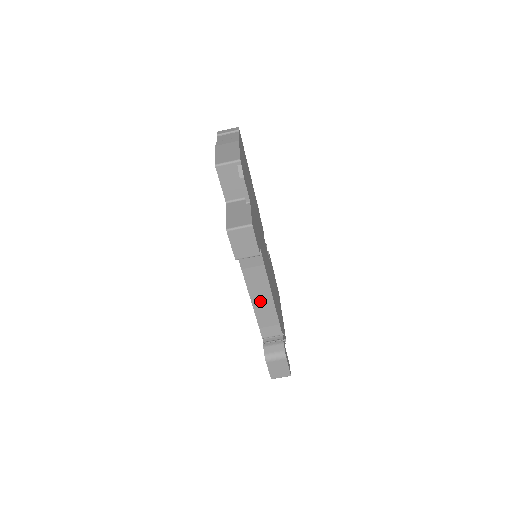
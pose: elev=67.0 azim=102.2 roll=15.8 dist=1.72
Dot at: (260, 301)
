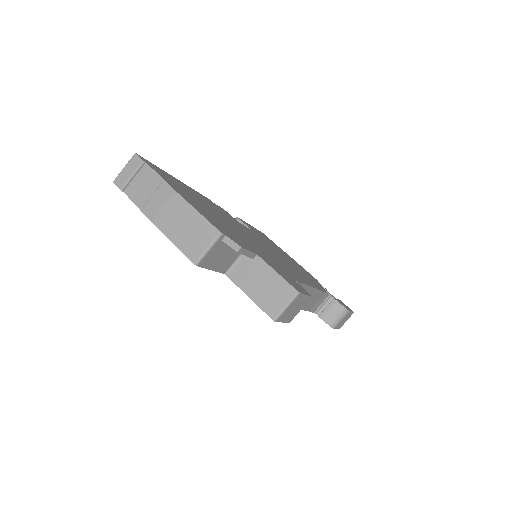
Dot at: occluded
